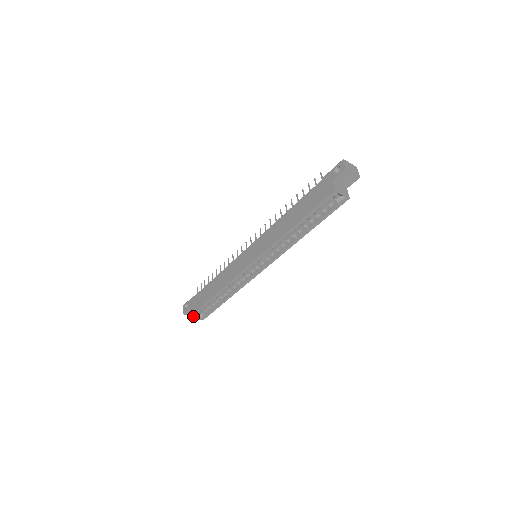
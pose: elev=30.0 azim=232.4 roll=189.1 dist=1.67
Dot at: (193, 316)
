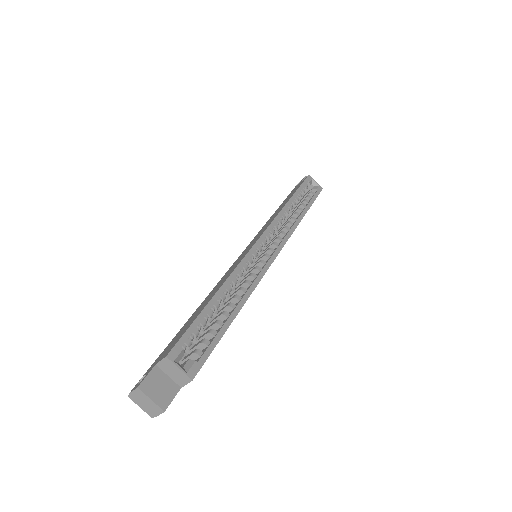
Dot at: (173, 357)
